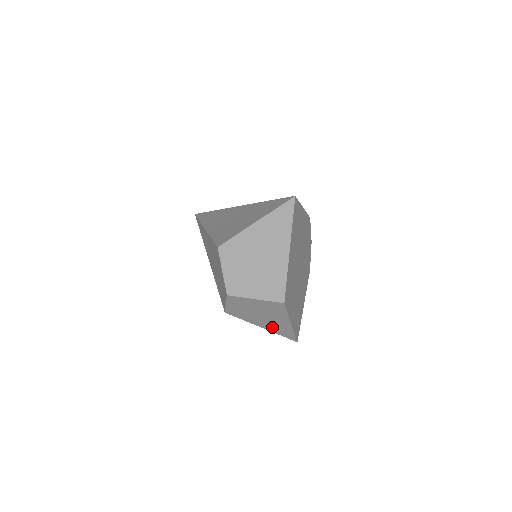
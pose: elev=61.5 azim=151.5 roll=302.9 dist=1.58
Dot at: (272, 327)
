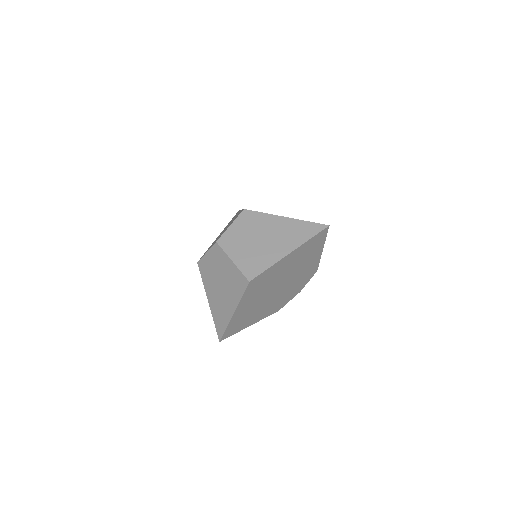
Dot at: (216, 307)
